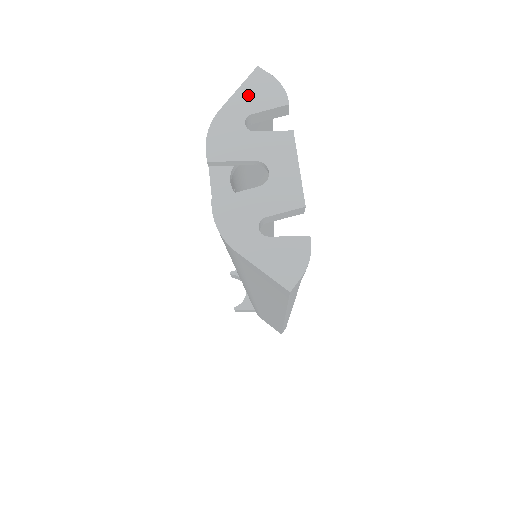
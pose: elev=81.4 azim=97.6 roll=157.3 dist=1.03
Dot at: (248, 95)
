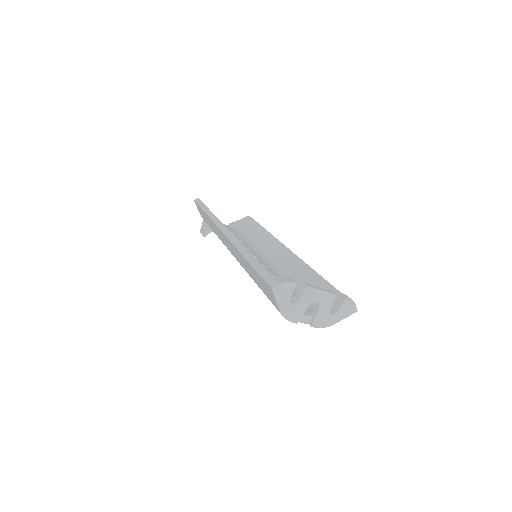
Dot at: (282, 298)
